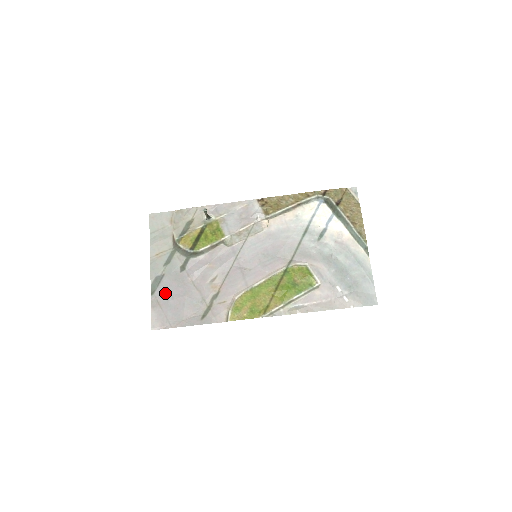
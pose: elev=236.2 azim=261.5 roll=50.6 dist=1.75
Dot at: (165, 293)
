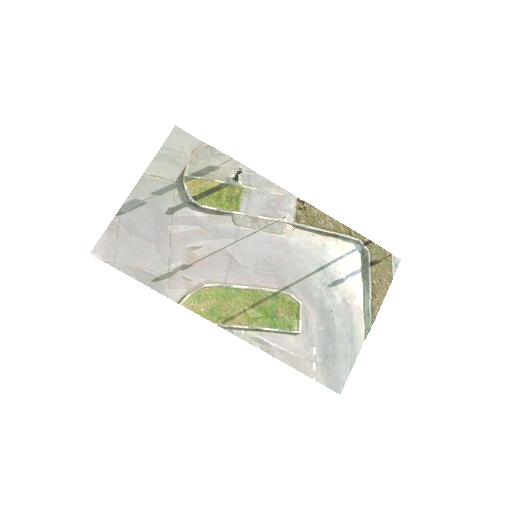
Dot at: (133, 224)
